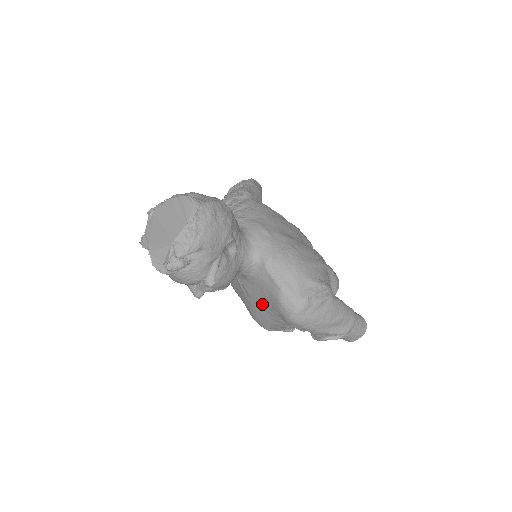
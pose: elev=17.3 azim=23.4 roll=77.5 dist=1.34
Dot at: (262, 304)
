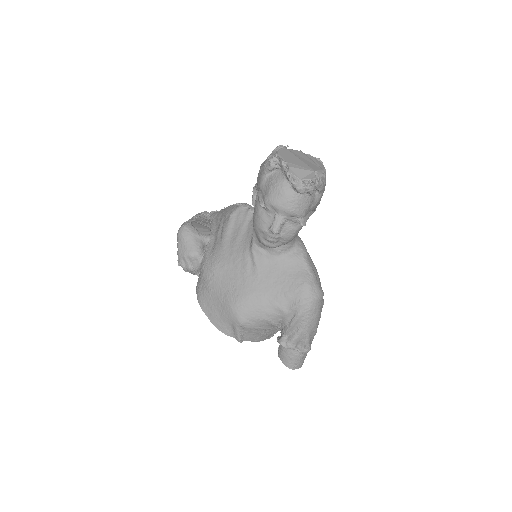
Dot at: (272, 286)
